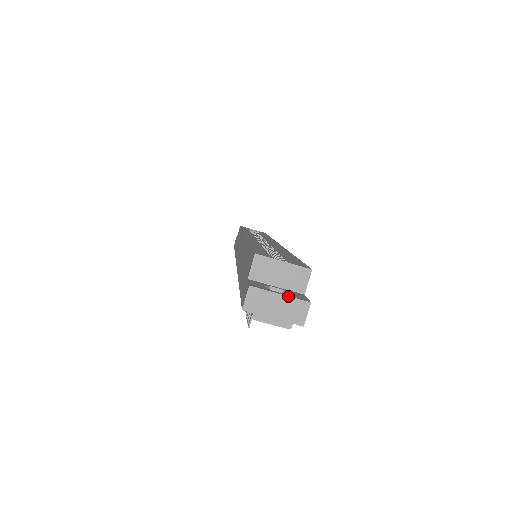
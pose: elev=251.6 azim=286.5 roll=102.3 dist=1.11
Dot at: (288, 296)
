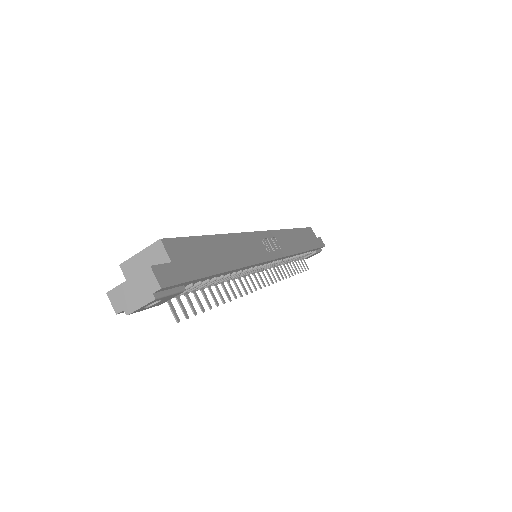
Dot at: (133, 276)
